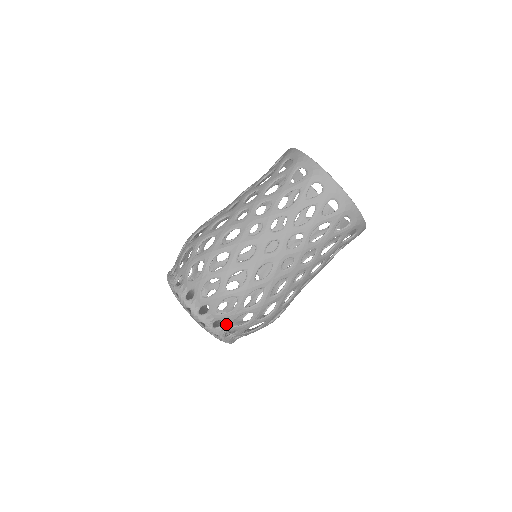
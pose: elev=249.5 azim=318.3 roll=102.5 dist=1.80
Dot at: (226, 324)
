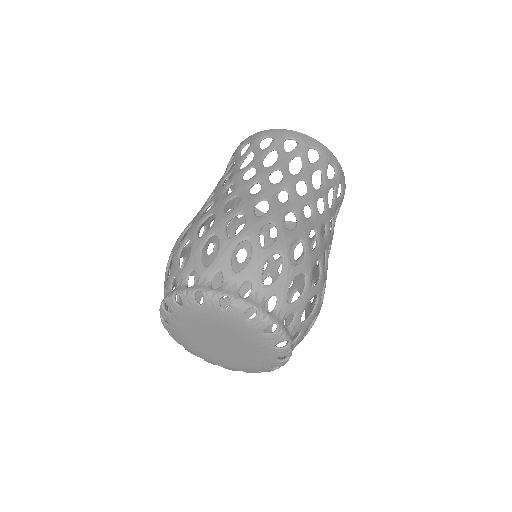
Dot at: (256, 285)
